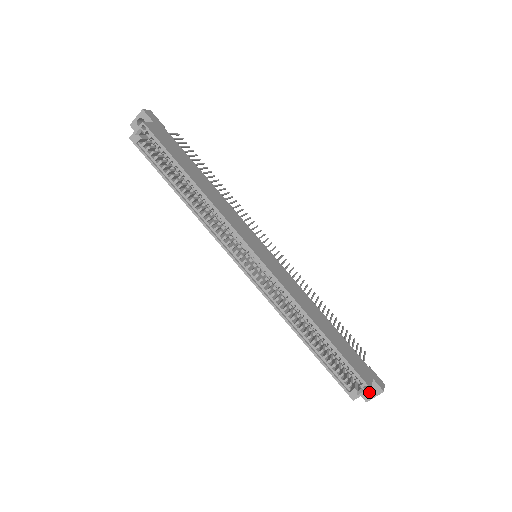
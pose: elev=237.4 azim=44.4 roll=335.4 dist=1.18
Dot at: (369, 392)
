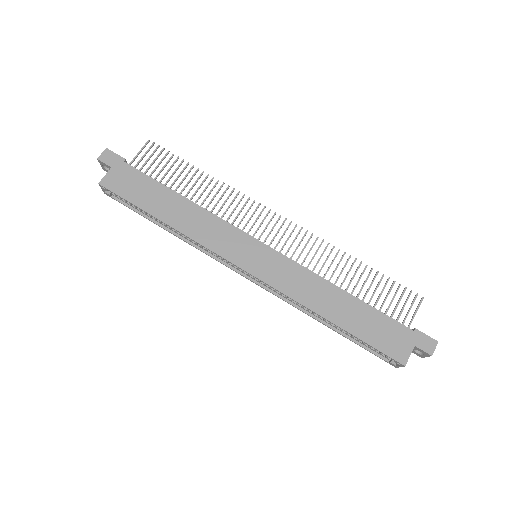
Dot at: occluded
